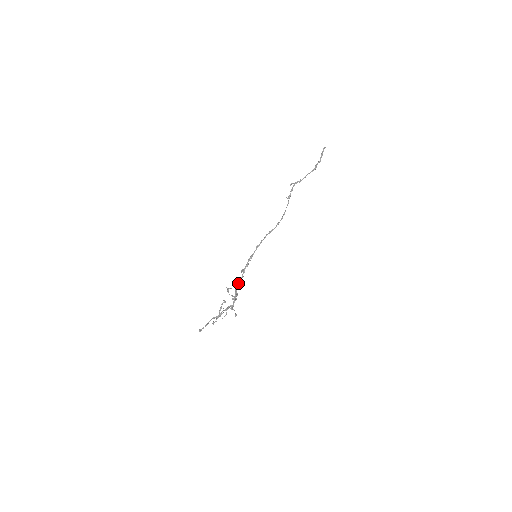
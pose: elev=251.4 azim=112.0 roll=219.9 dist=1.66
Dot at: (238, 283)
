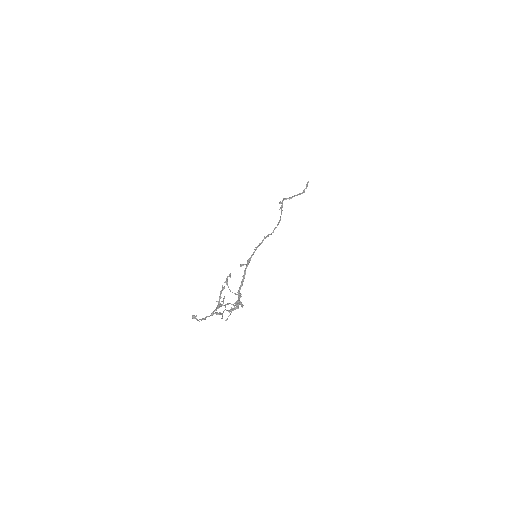
Dot at: (240, 286)
